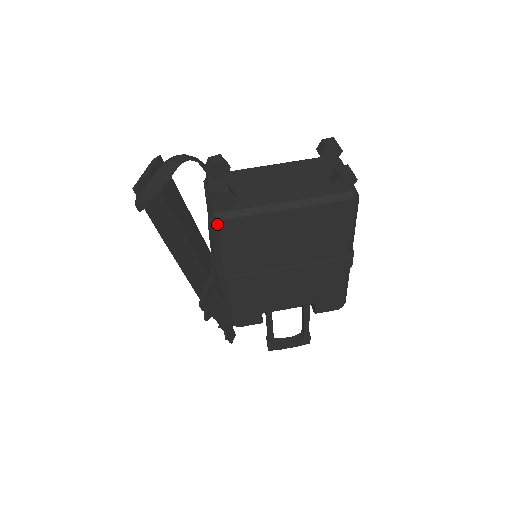
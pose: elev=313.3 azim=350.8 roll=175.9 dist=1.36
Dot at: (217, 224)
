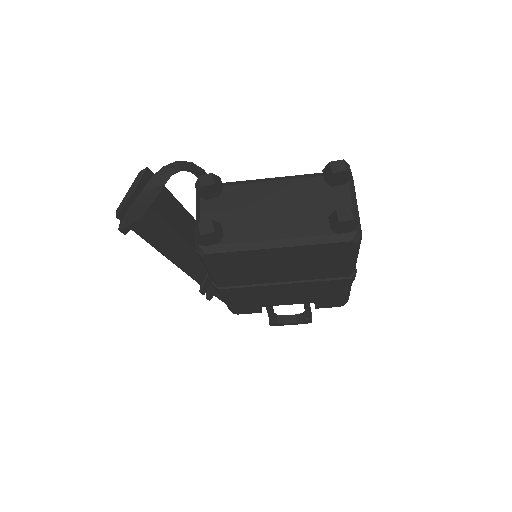
Dot at: (204, 256)
